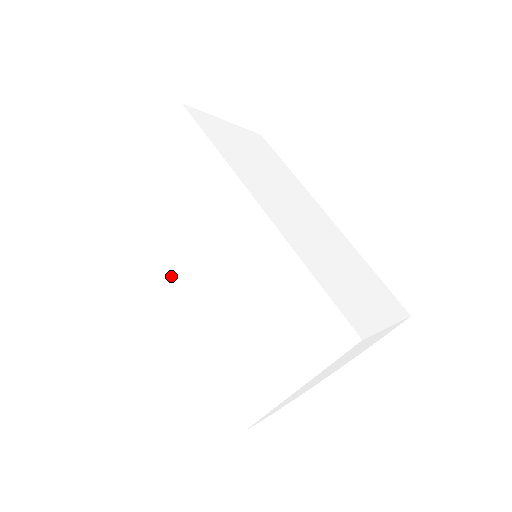
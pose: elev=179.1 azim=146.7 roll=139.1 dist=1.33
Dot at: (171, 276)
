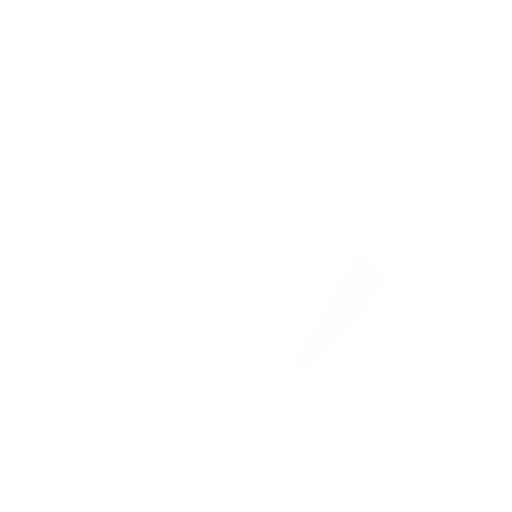
Dot at: (193, 279)
